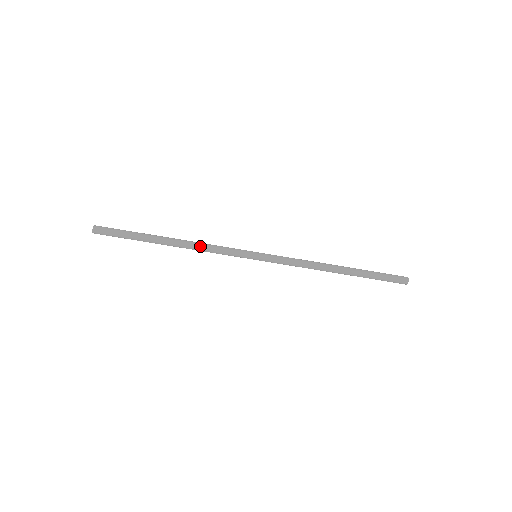
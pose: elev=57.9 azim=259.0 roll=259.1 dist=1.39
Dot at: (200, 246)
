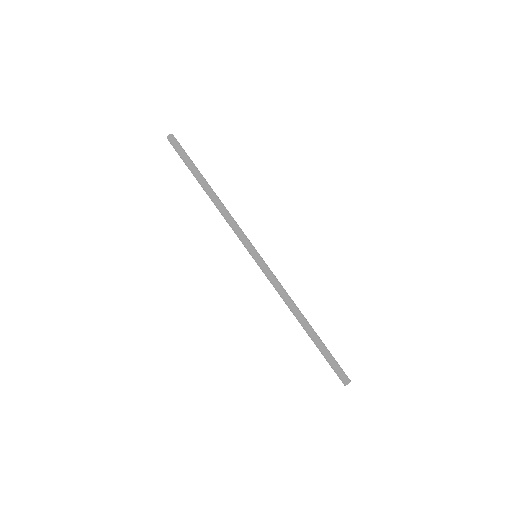
Dot at: (228, 211)
